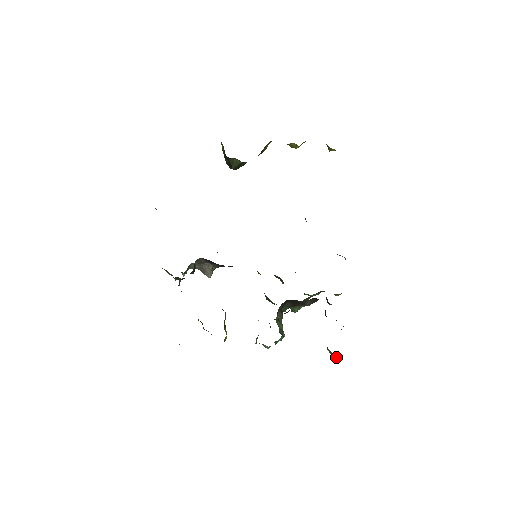
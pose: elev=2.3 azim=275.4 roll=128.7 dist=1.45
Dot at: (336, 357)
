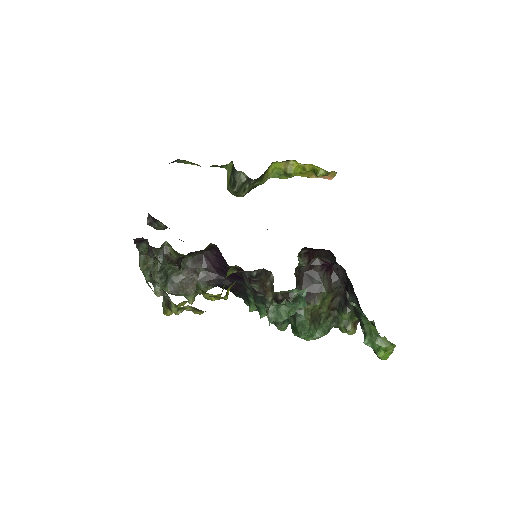
Dot at: (381, 344)
